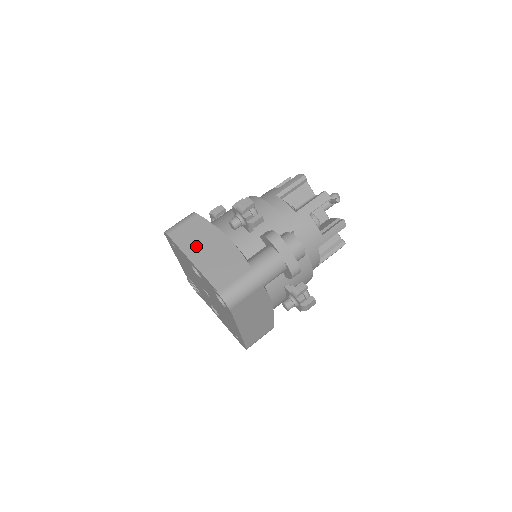
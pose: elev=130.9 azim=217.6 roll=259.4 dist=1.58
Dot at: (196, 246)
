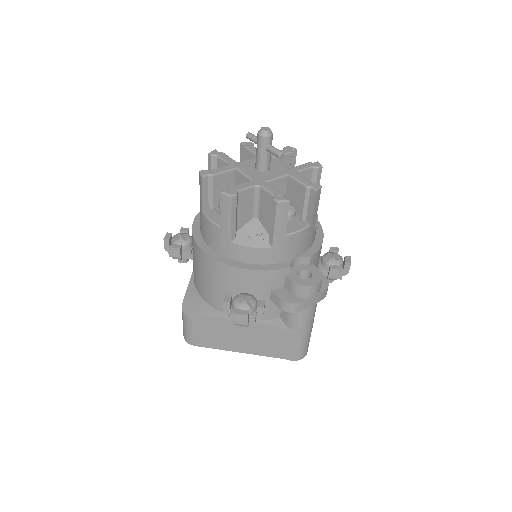
Dot at: (230, 341)
